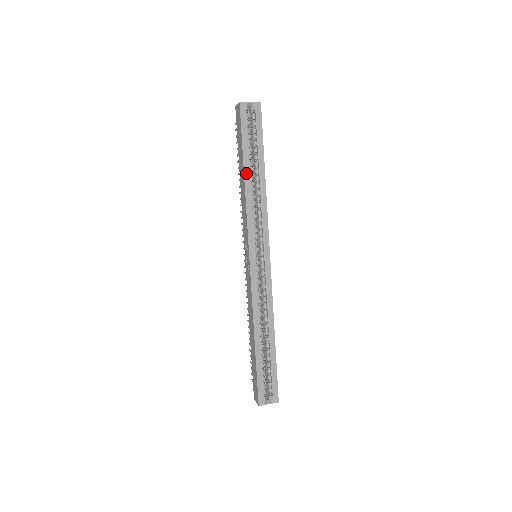
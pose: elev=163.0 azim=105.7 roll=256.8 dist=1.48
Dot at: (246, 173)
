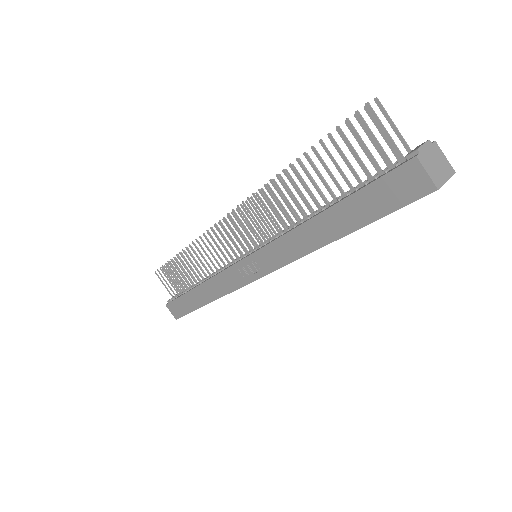
Dot at: (337, 239)
